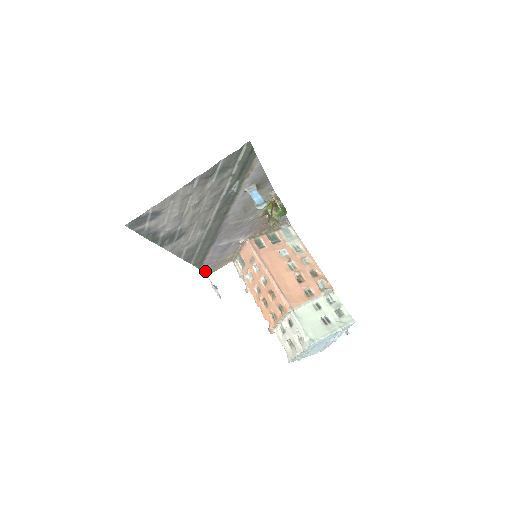
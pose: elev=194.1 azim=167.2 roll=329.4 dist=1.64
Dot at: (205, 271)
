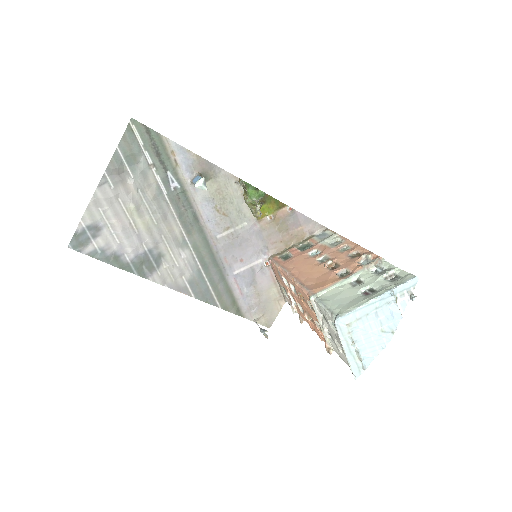
Dot at: (254, 320)
